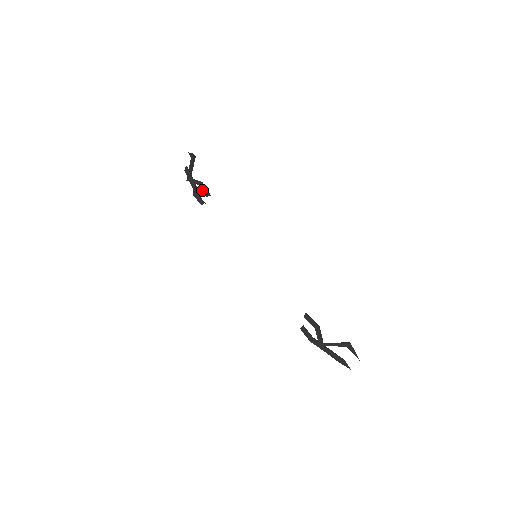
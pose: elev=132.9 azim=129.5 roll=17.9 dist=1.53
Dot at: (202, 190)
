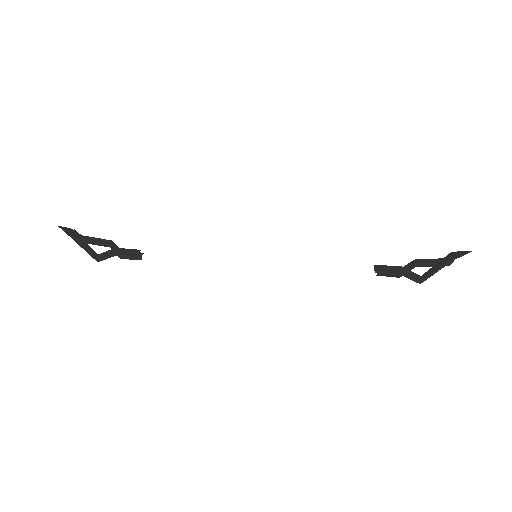
Dot at: (125, 256)
